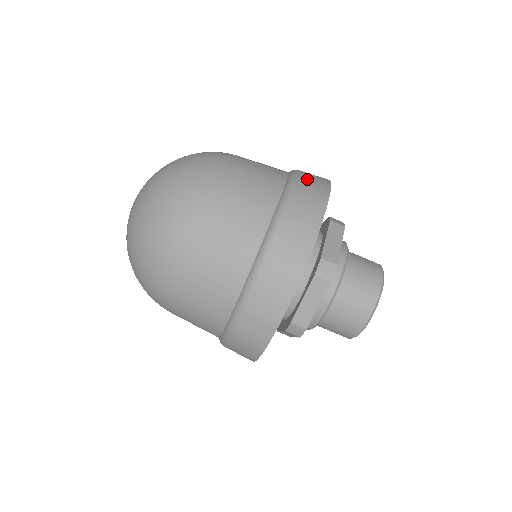
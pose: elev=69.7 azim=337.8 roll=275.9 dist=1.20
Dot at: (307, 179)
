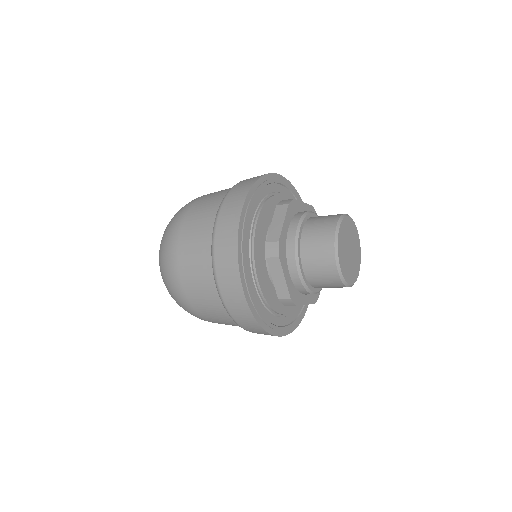
Dot at: (236, 189)
